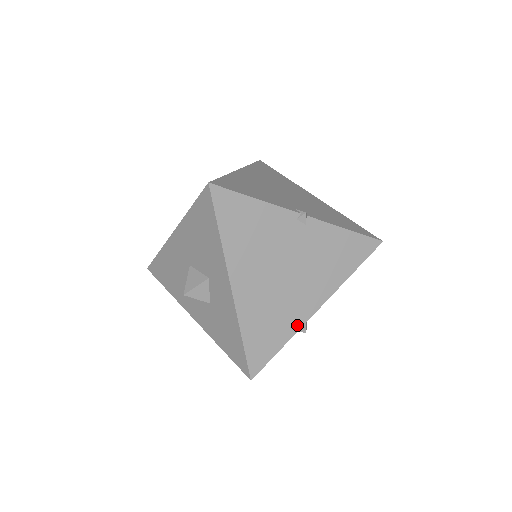
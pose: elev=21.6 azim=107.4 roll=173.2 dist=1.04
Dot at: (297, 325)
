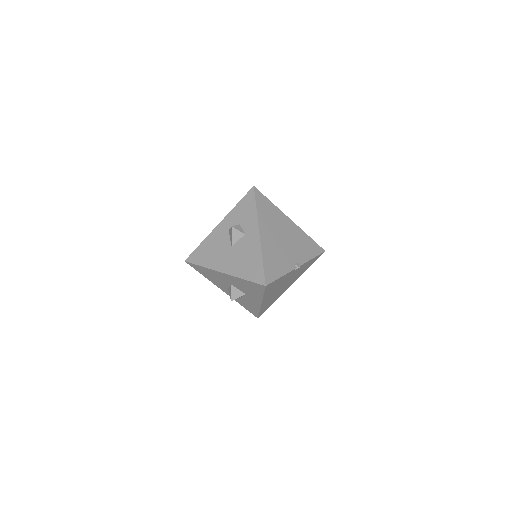
Dot at: occluded
